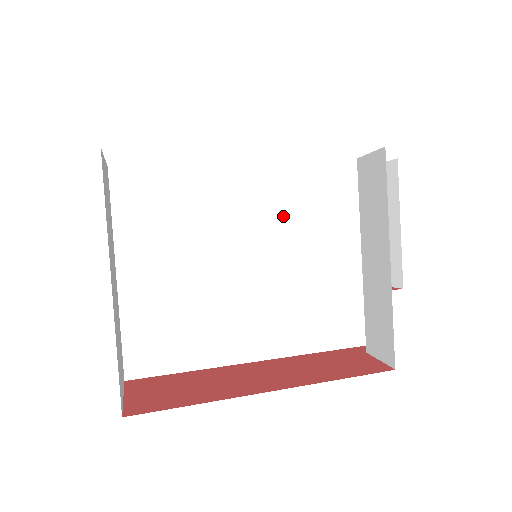
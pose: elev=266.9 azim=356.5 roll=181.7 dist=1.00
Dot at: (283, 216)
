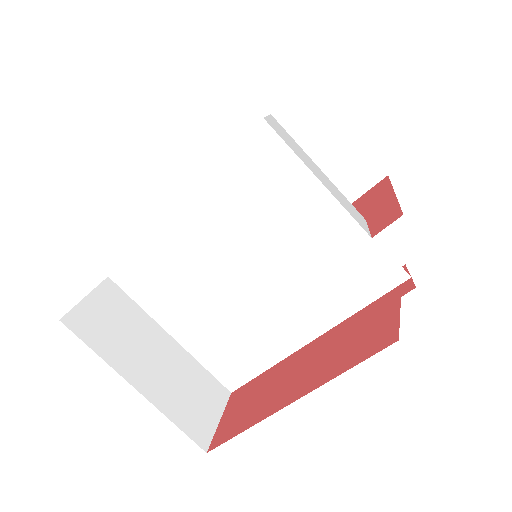
Dot at: (241, 221)
